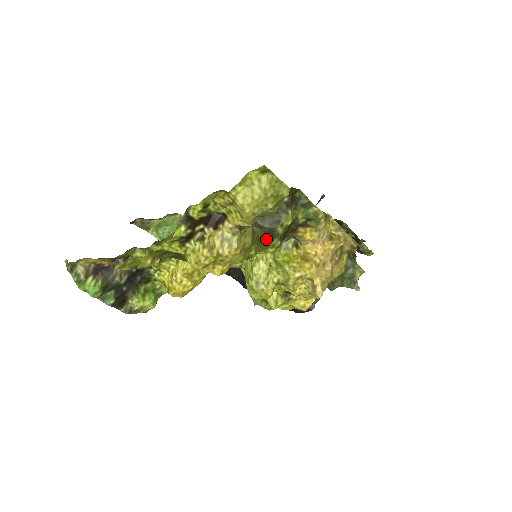
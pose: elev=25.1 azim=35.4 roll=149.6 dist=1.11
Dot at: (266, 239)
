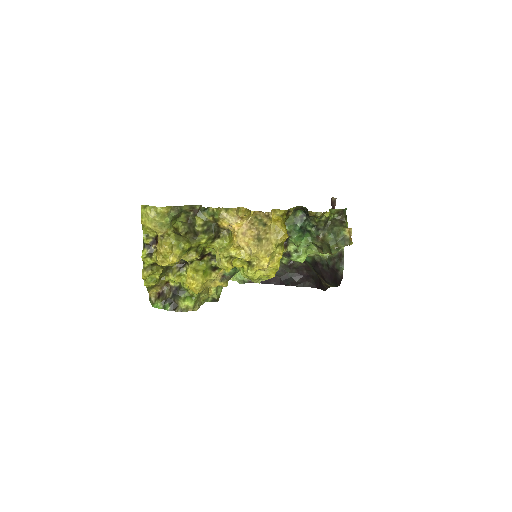
Dot at: (195, 237)
